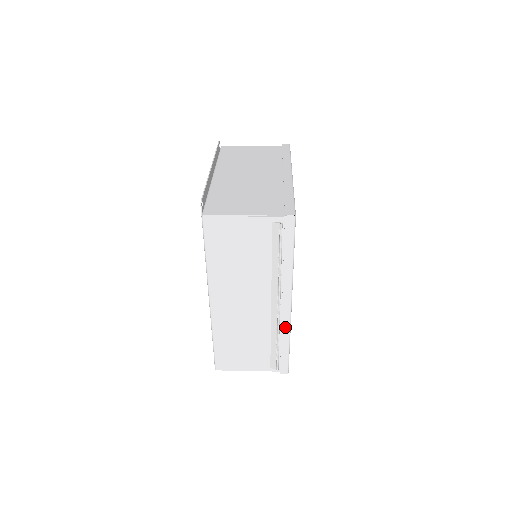
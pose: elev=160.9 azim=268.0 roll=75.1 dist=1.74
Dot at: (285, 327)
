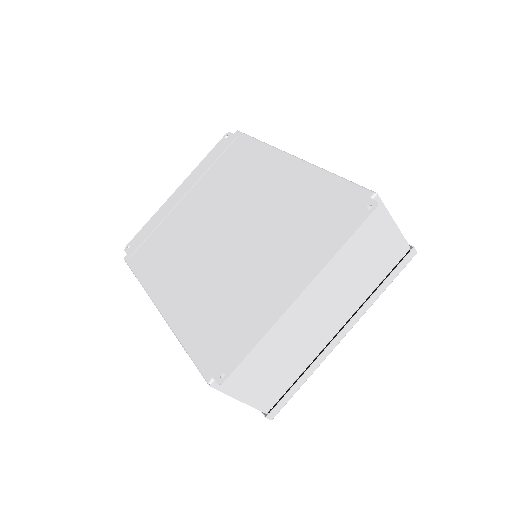
Dot at: occluded
